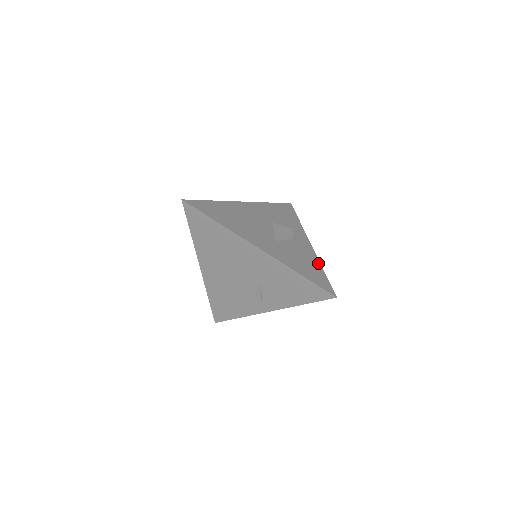
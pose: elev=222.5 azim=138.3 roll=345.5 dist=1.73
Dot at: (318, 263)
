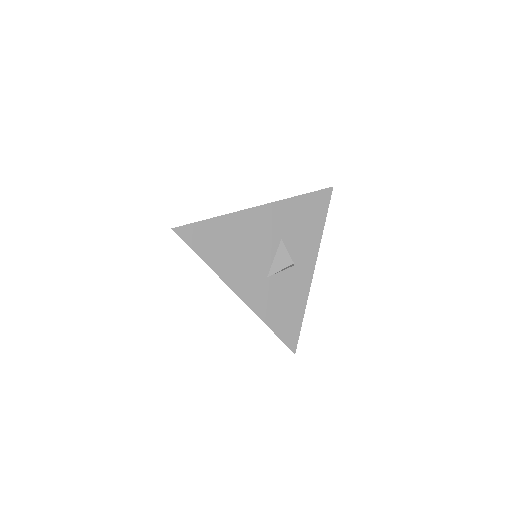
Dot at: (304, 303)
